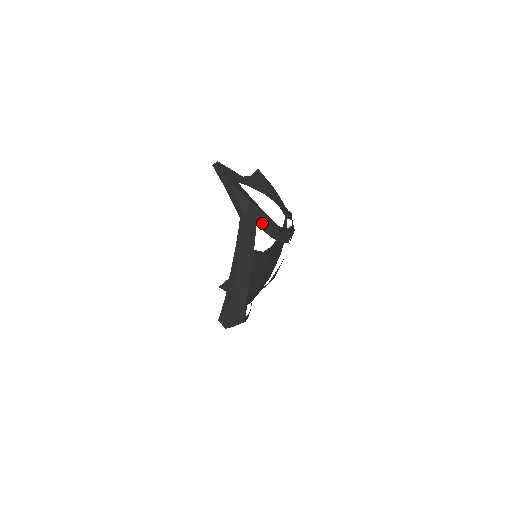
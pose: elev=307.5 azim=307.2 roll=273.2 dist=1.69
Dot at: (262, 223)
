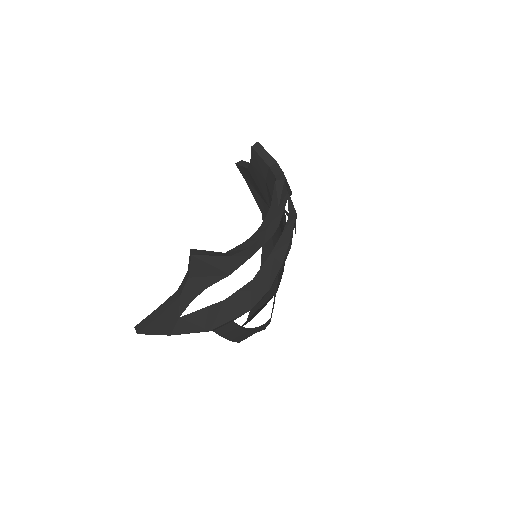
Dot at: (239, 316)
